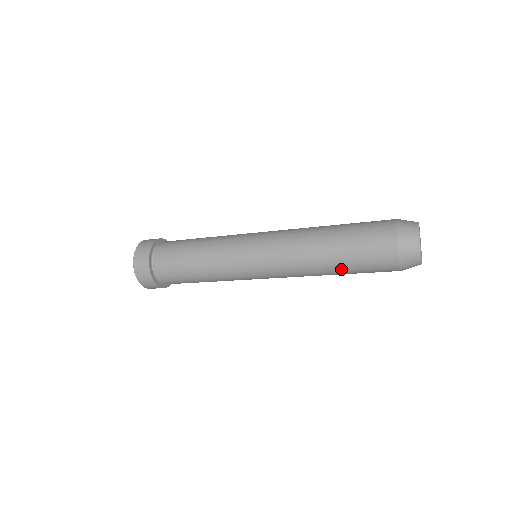
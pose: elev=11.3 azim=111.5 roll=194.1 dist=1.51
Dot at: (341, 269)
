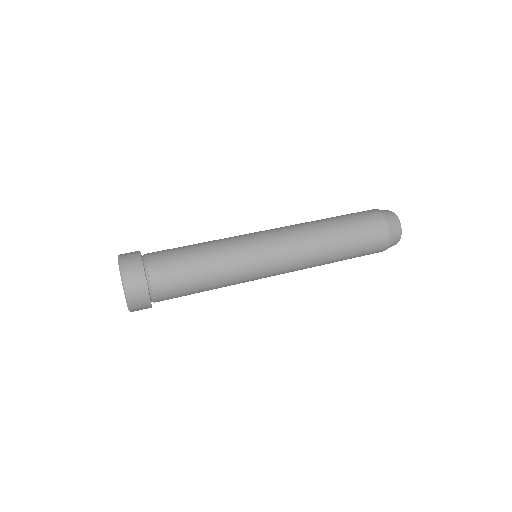
Dot at: (344, 255)
